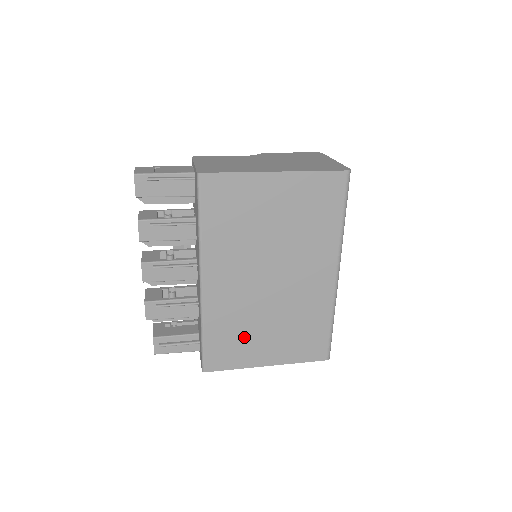
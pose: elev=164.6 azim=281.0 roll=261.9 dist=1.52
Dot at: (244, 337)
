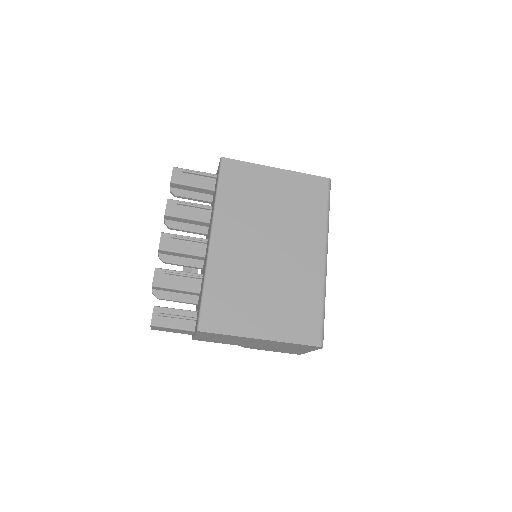
Dot at: (241, 300)
